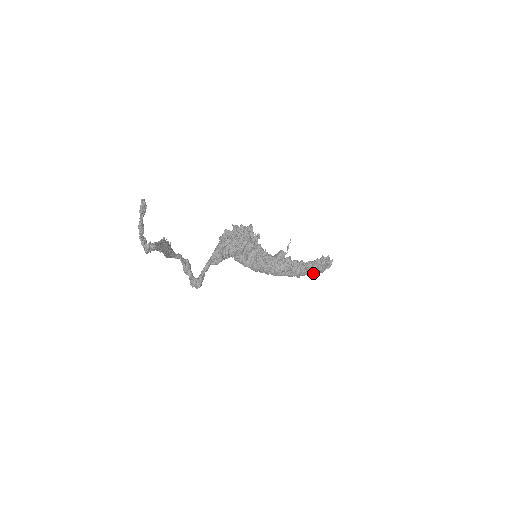
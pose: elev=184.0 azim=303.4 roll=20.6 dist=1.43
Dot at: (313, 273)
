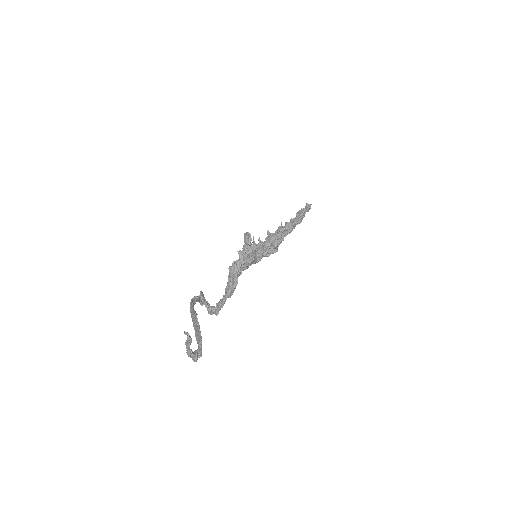
Dot at: occluded
